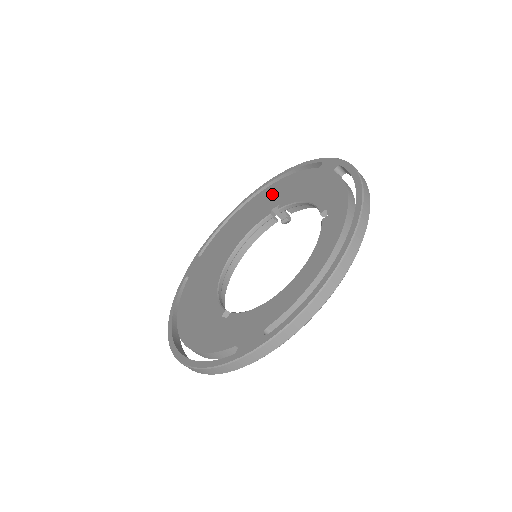
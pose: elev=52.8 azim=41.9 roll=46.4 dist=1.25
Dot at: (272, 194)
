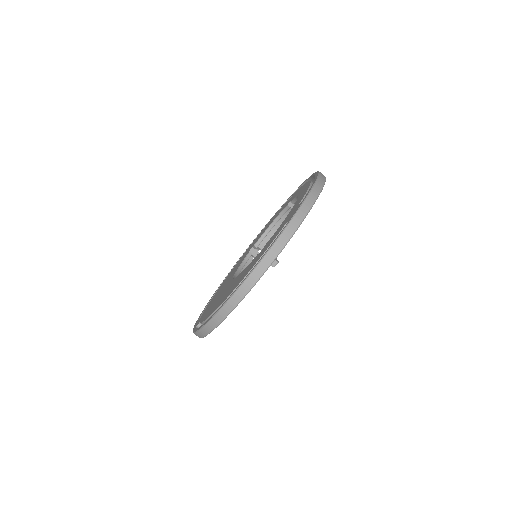
Dot at: (241, 258)
